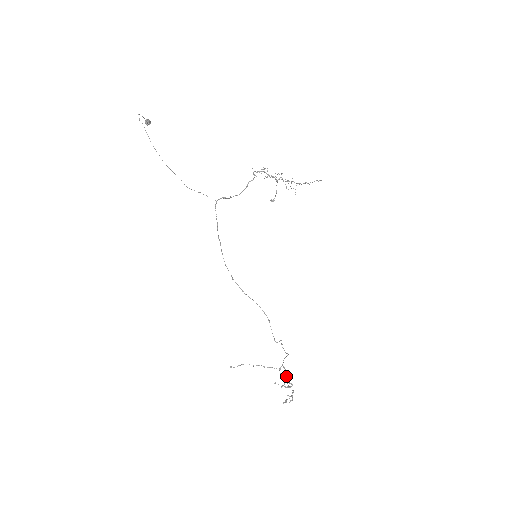
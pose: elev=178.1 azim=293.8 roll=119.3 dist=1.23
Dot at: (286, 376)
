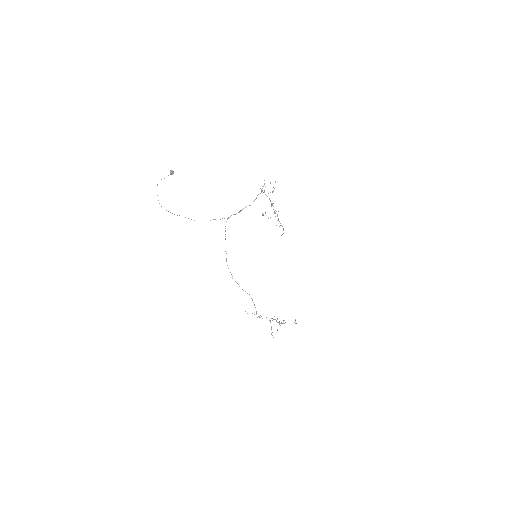
Dot at: occluded
